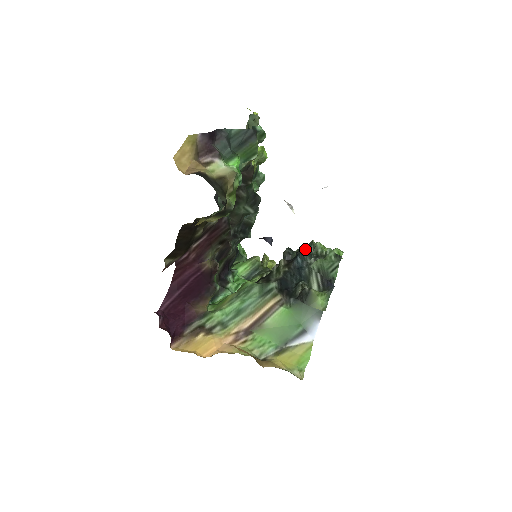
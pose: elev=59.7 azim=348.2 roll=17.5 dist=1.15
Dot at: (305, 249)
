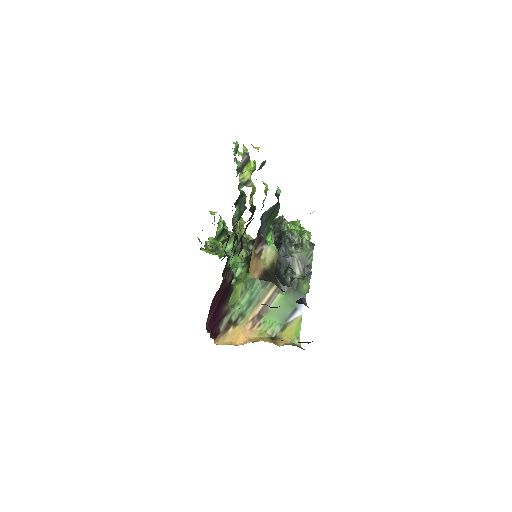
Dot at: (286, 237)
